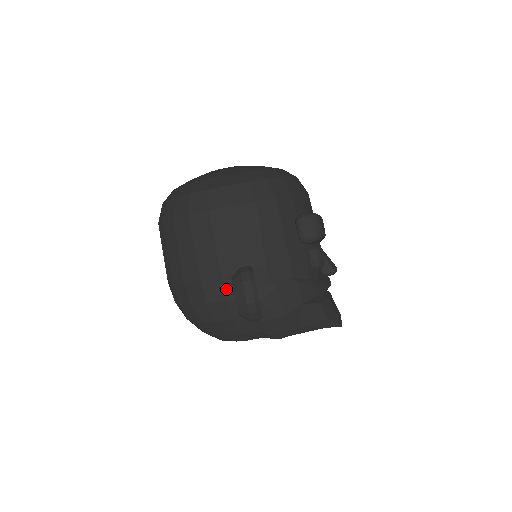
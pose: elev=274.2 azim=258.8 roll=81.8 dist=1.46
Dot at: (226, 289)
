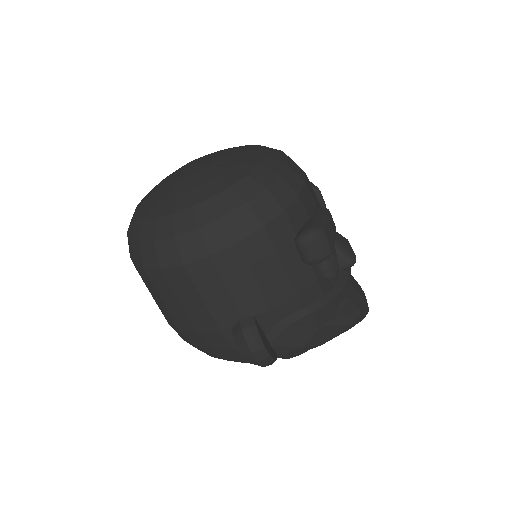
Dot at: (229, 340)
